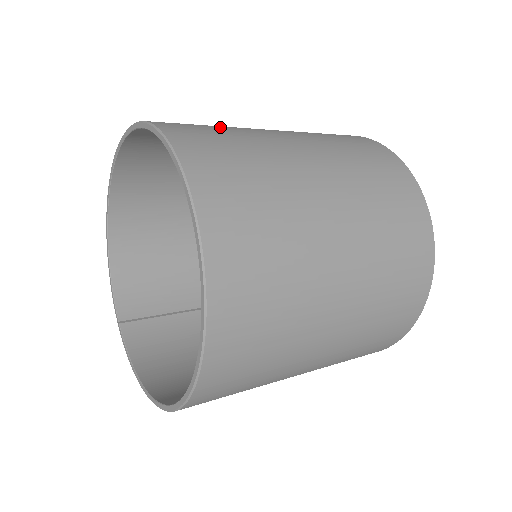
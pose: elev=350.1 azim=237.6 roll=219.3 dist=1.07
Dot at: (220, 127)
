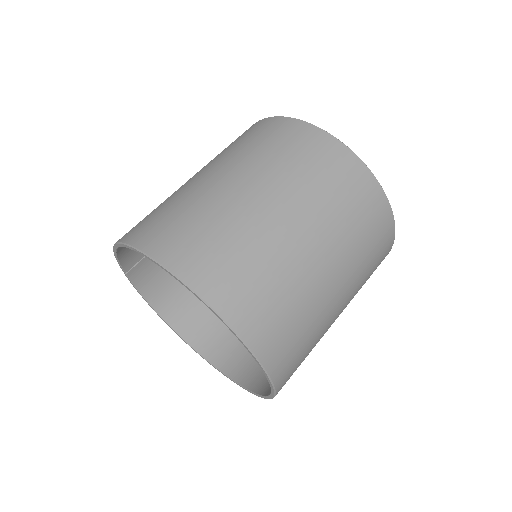
Dot at: (290, 300)
